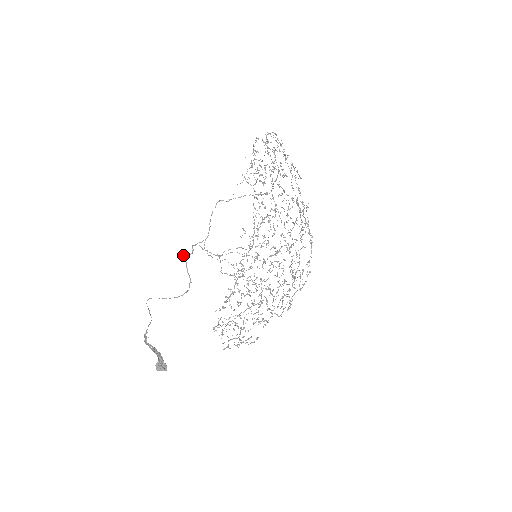
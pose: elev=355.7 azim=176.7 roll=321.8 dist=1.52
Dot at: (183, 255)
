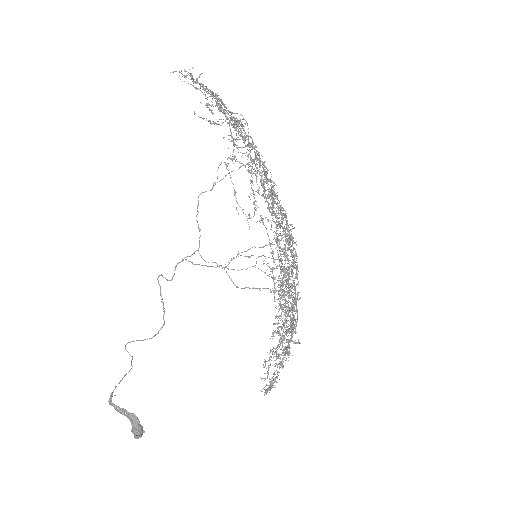
Dot at: occluded
